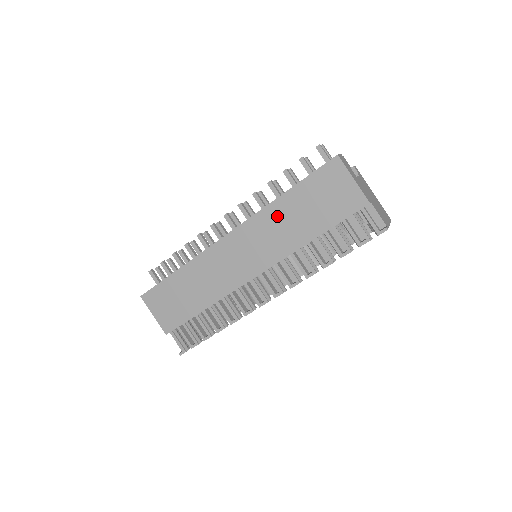
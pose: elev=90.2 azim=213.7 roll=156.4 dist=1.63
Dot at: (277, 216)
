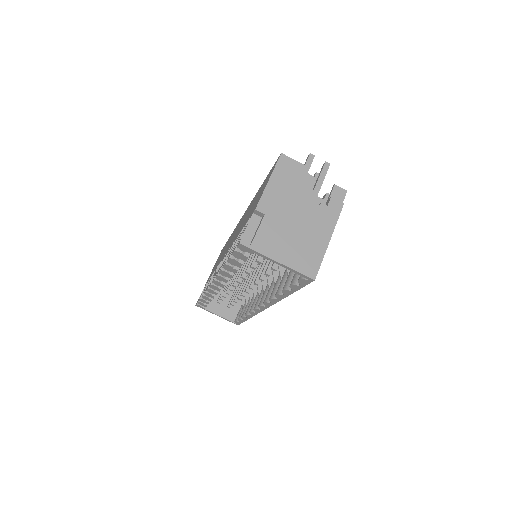
Dot at: occluded
